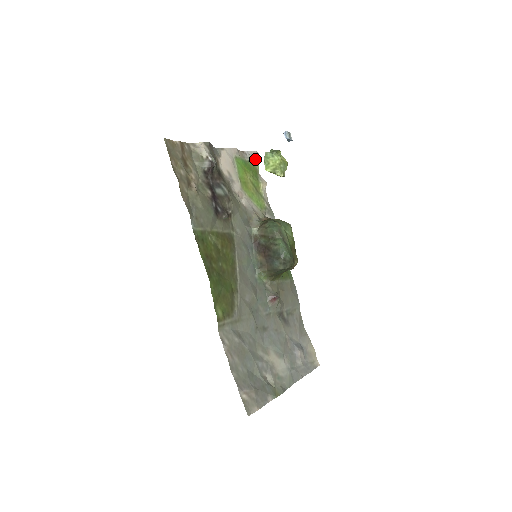
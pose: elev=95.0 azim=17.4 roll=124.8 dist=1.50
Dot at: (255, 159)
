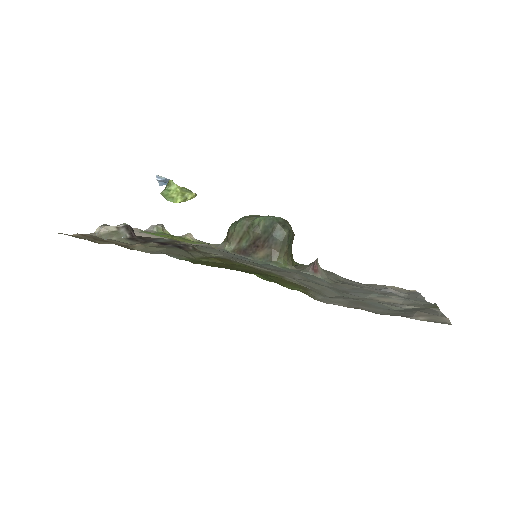
Dot at: (159, 228)
